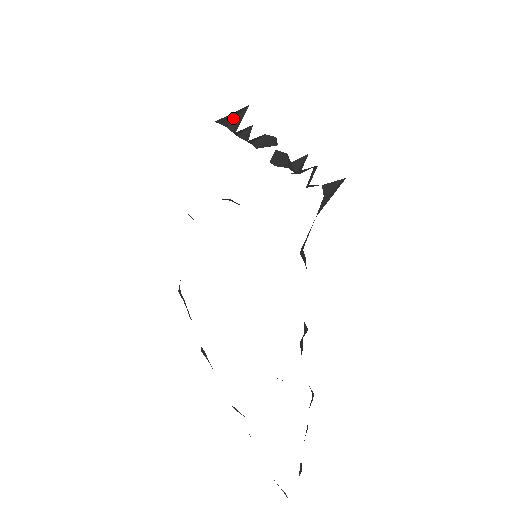
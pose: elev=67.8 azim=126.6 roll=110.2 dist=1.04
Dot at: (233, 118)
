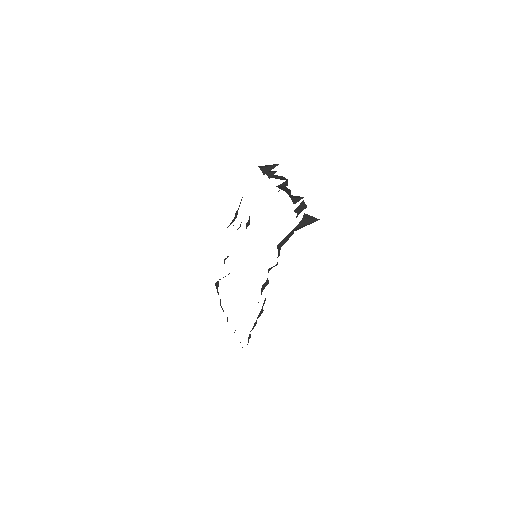
Dot at: (265, 165)
